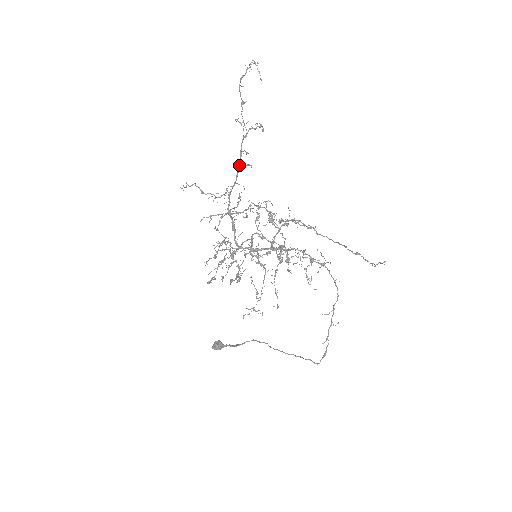
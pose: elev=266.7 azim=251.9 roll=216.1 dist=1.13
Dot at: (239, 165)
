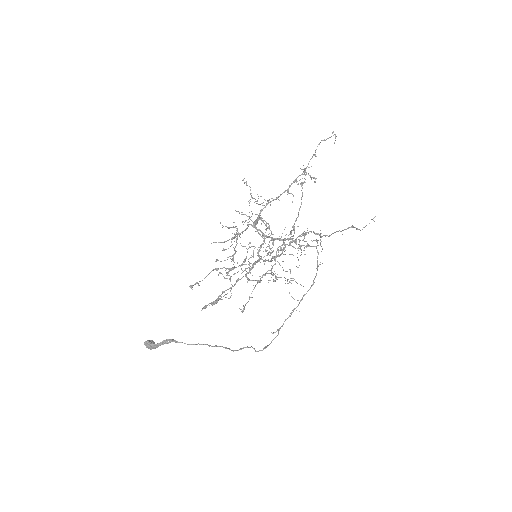
Dot at: (288, 188)
